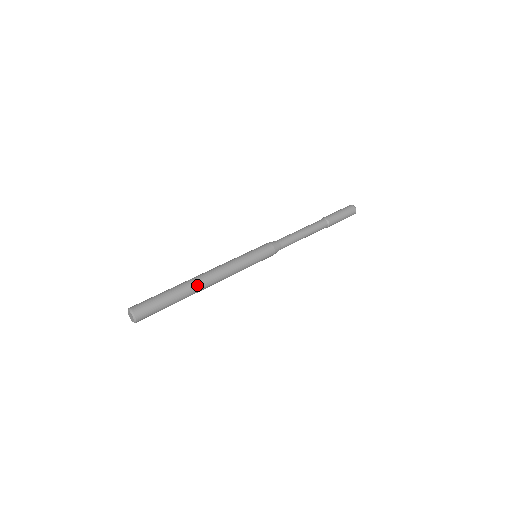
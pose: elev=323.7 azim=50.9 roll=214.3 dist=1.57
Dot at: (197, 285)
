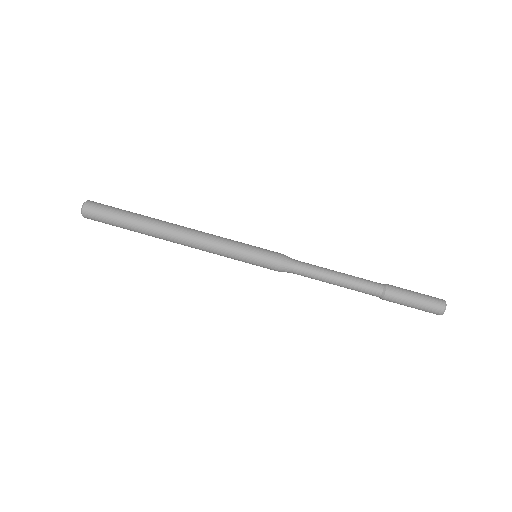
Dot at: (161, 237)
